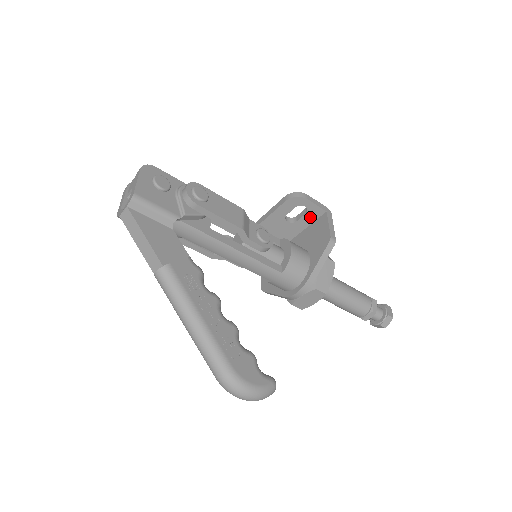
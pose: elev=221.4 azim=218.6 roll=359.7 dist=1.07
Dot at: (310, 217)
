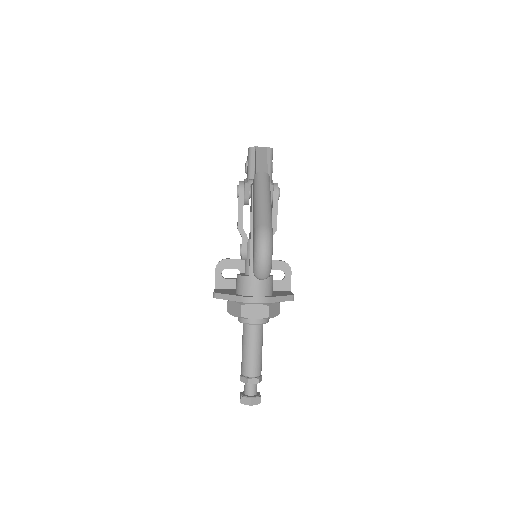
Dot at: (279, 285)
